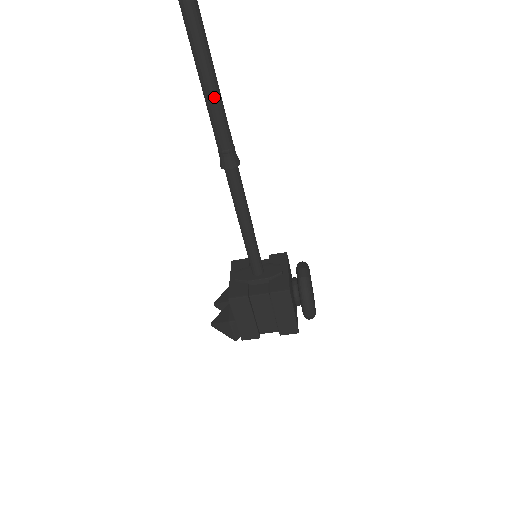
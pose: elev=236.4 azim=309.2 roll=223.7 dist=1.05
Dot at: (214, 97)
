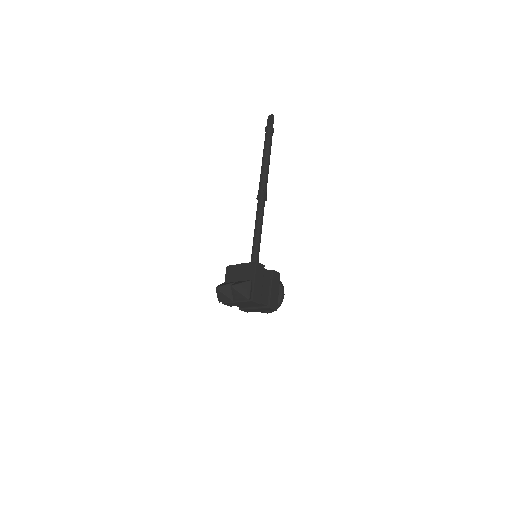
Dot at: occluded
